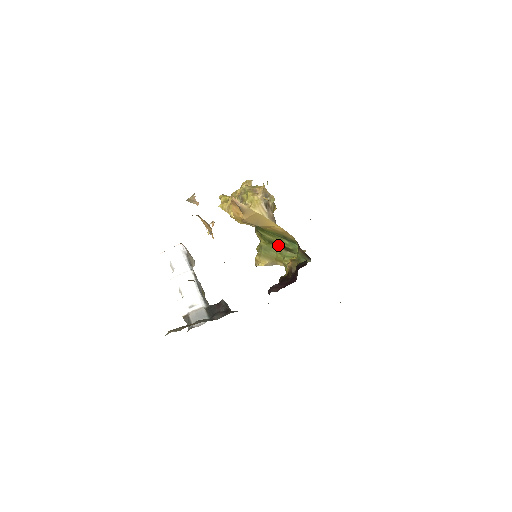
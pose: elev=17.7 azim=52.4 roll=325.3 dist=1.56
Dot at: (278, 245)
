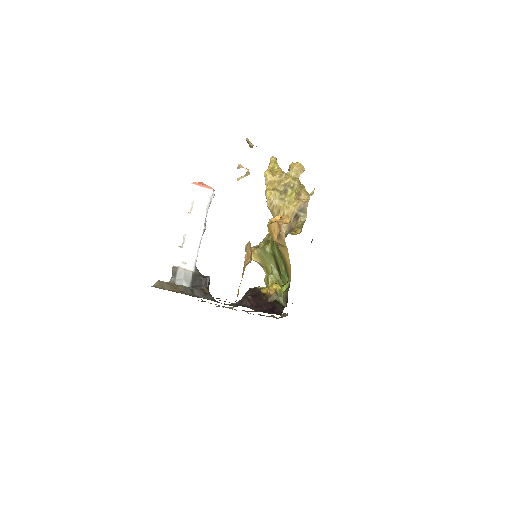
Dot at: (276, 262)
